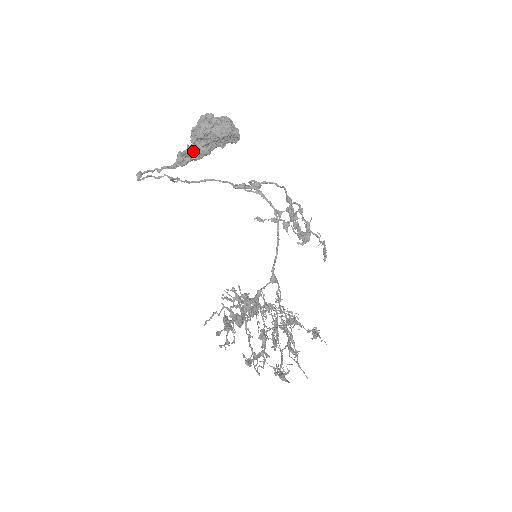
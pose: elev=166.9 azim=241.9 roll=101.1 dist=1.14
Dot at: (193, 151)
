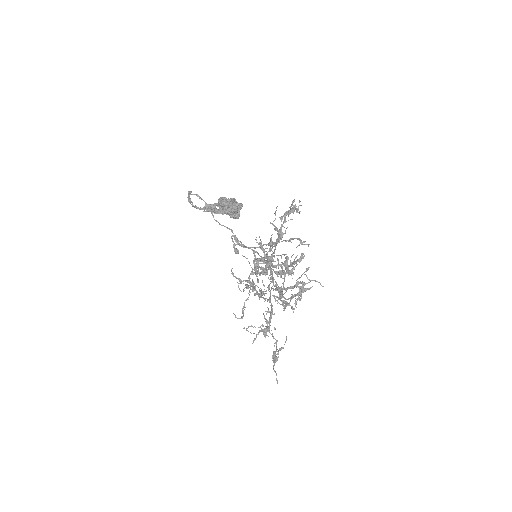
Dot at: (216, 208)
